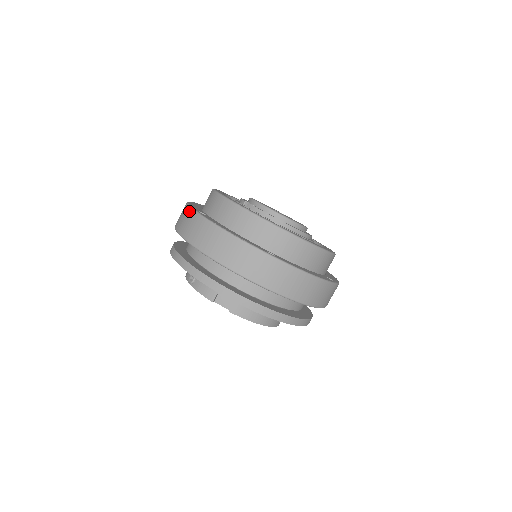
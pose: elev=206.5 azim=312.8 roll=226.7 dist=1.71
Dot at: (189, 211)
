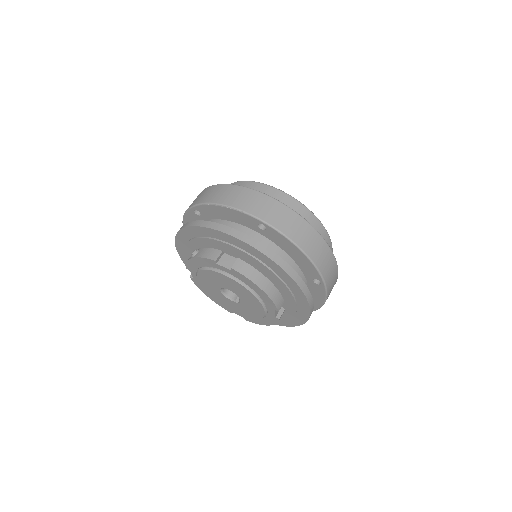
Dot at: (201, 192)
